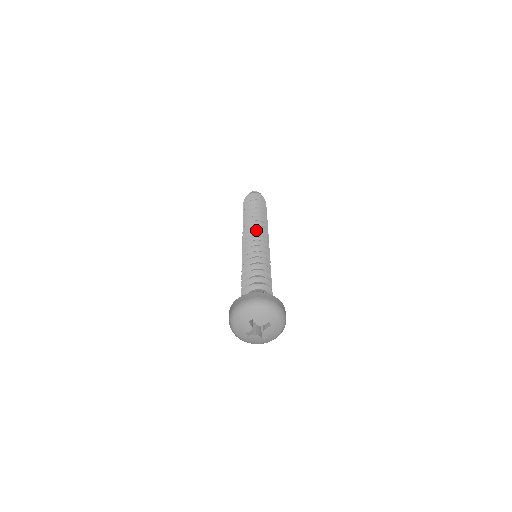
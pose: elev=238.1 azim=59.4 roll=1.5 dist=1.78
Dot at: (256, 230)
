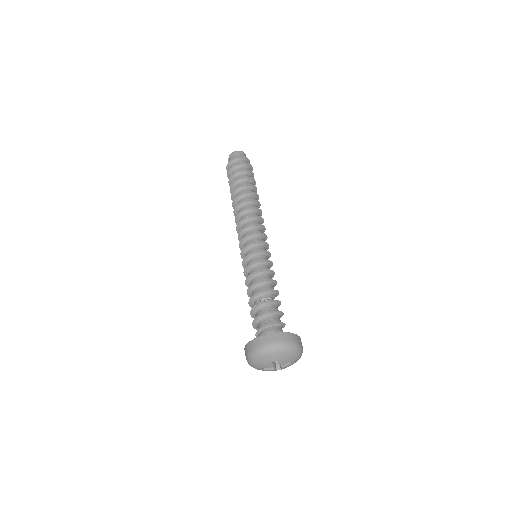
Dot at: (257, 224)
